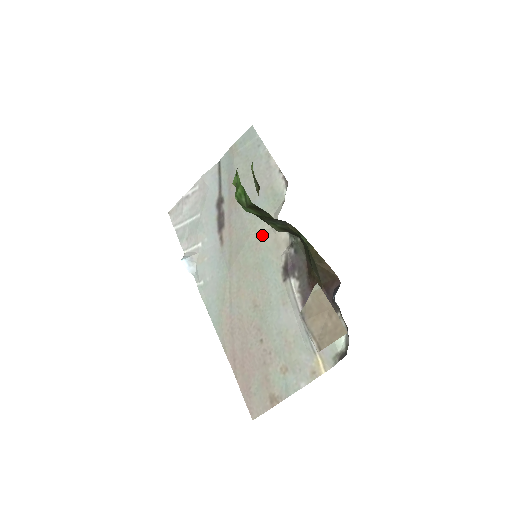
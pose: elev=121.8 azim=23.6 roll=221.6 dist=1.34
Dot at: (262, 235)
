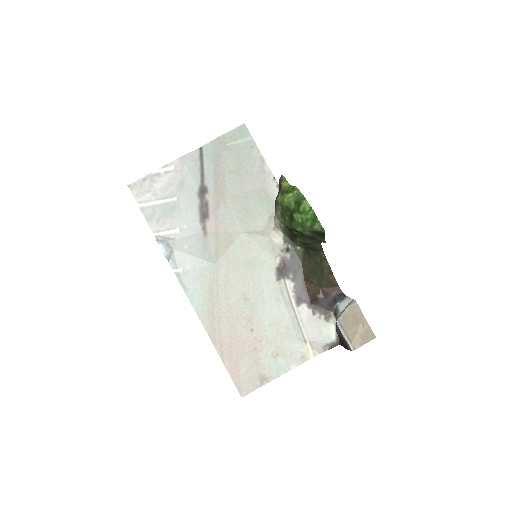
Dot at: (256, 235)
